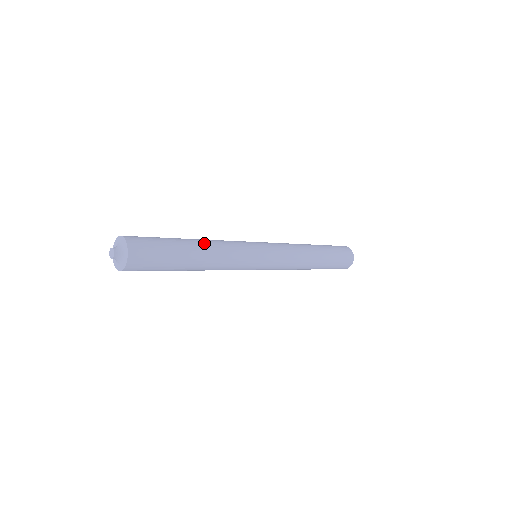
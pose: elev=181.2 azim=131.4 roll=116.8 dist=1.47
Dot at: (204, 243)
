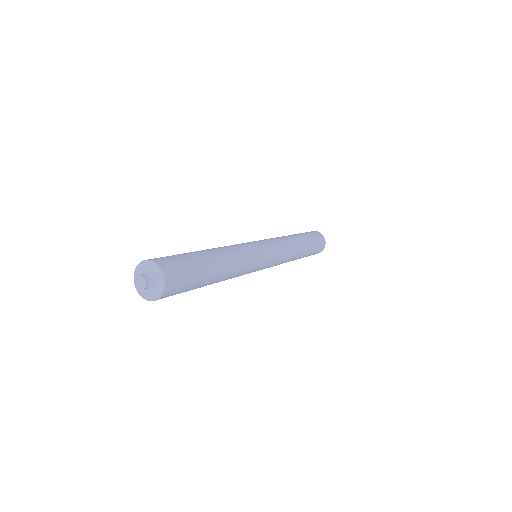
Dot at: (222, 254)
